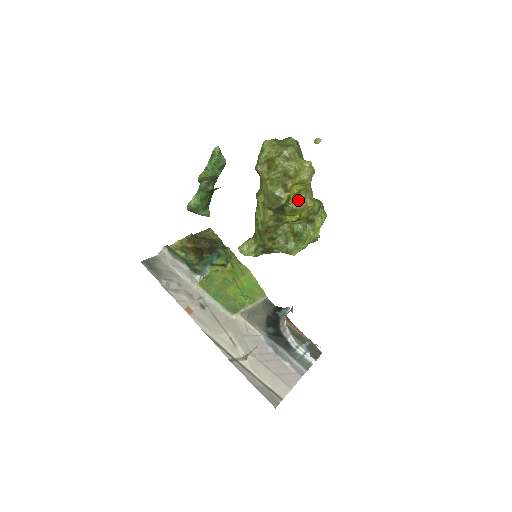
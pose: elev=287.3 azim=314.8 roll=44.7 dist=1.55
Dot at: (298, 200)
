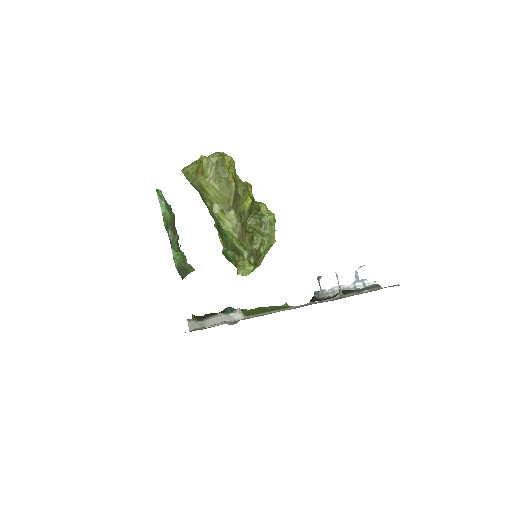
Dot at: (239, 182)
